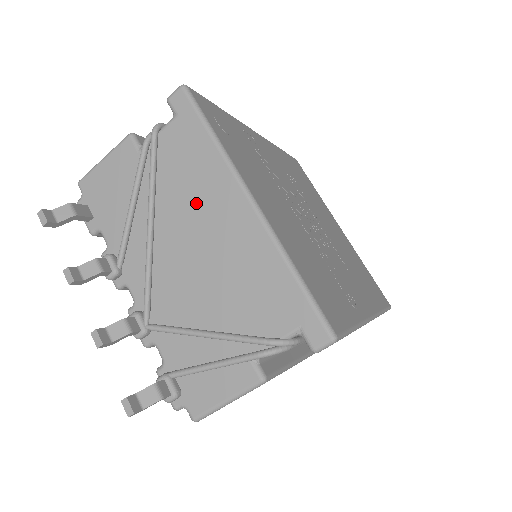
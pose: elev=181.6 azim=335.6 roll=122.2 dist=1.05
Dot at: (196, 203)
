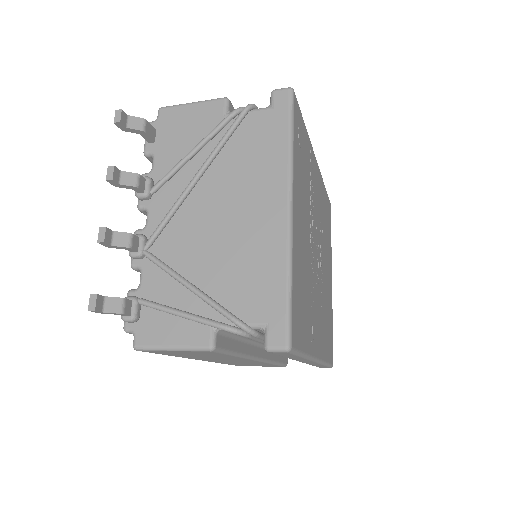
Dot at: (245, 182)
